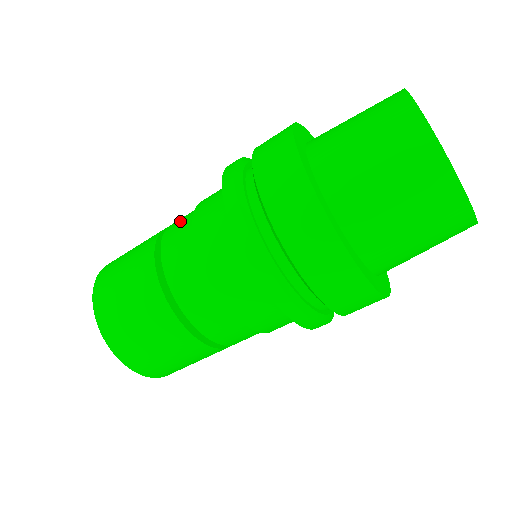
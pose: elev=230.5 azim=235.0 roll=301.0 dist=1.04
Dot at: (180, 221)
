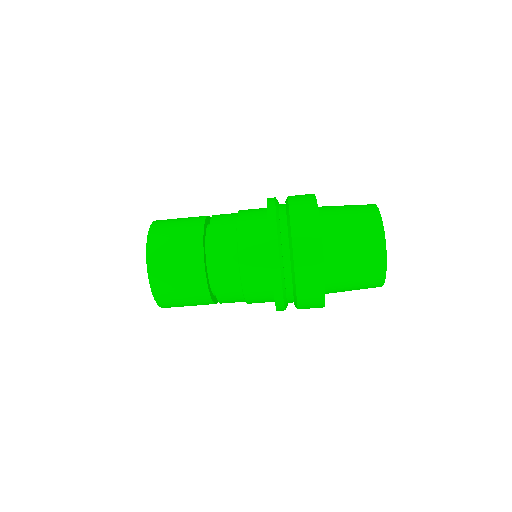
Dot at: (223, 227)
